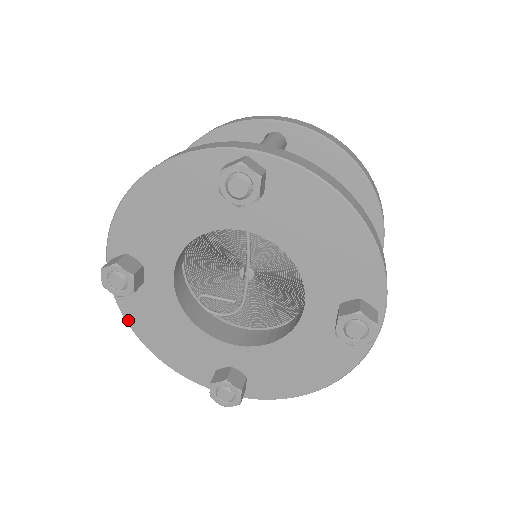
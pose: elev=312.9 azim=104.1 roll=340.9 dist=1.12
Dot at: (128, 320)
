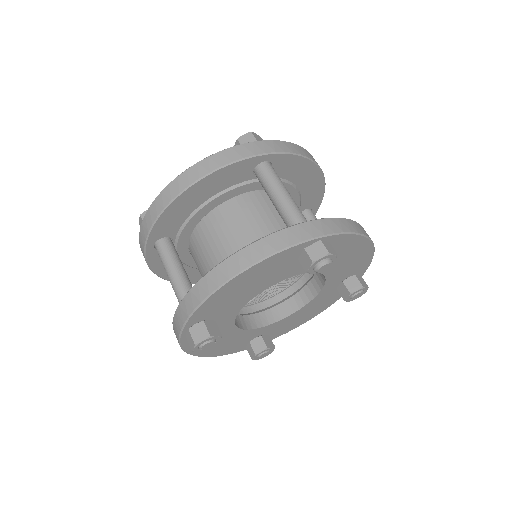
Dot at: (188, 351)
